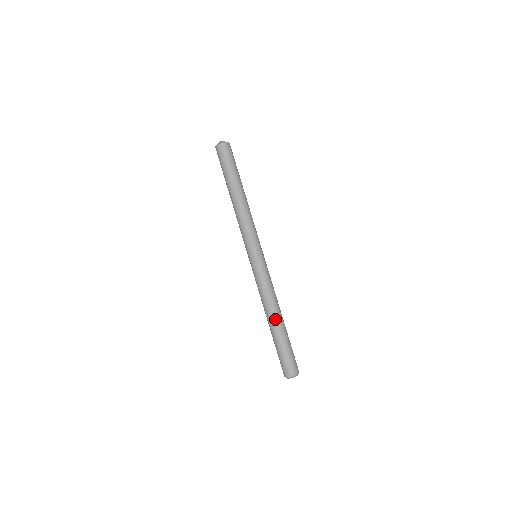
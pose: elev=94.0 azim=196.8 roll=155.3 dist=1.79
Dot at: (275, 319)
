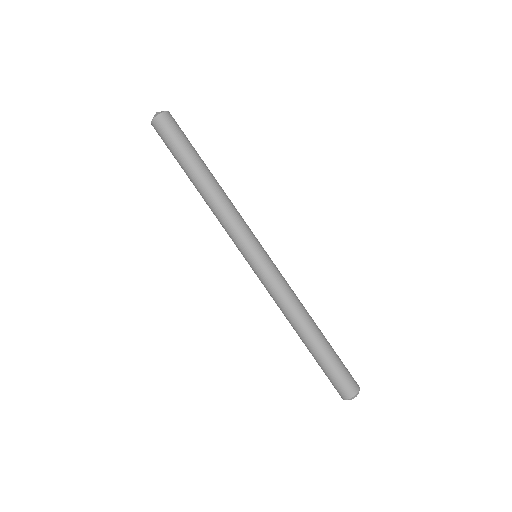
Dot at: (311, 330)
